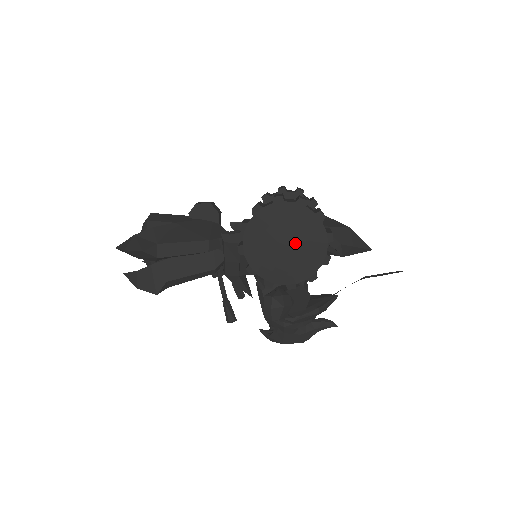
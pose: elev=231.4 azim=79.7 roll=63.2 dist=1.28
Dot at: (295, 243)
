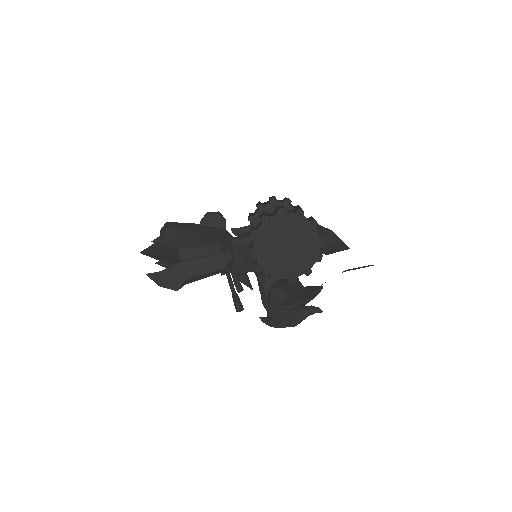
Dot at: (295, 245)
